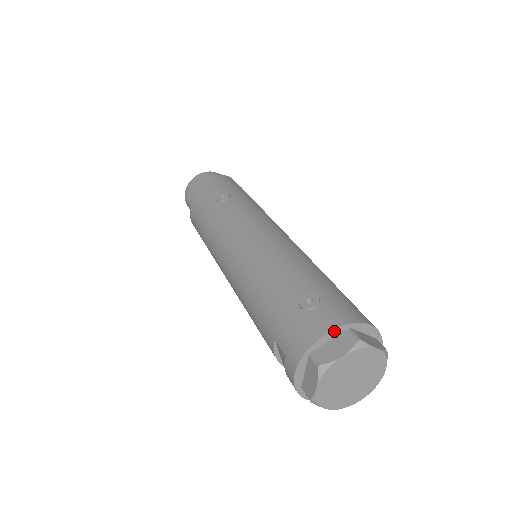
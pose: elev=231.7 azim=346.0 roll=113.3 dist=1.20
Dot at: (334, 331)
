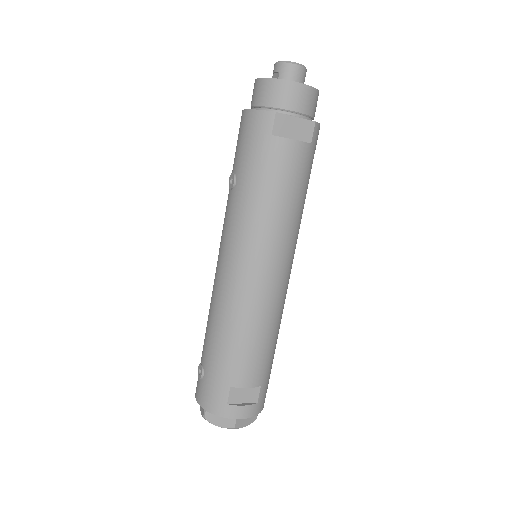
Dot at: (198, 401)
